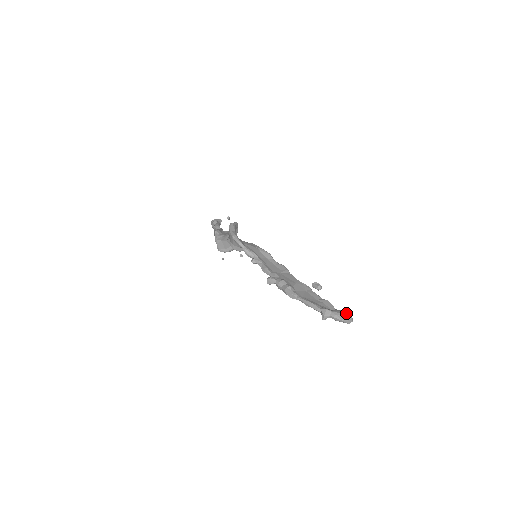
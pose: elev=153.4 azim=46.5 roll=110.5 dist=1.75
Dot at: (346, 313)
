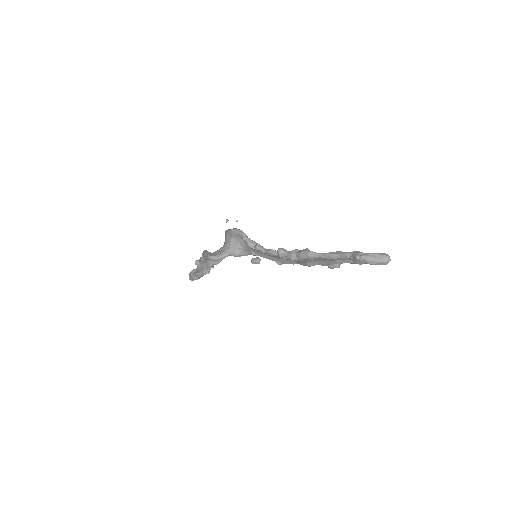
Dot at: (382, 253)
